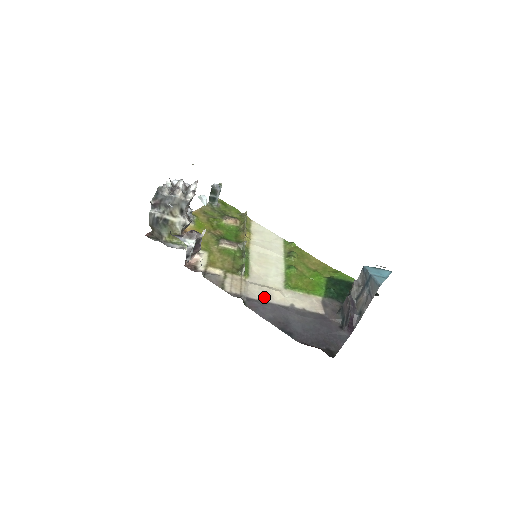
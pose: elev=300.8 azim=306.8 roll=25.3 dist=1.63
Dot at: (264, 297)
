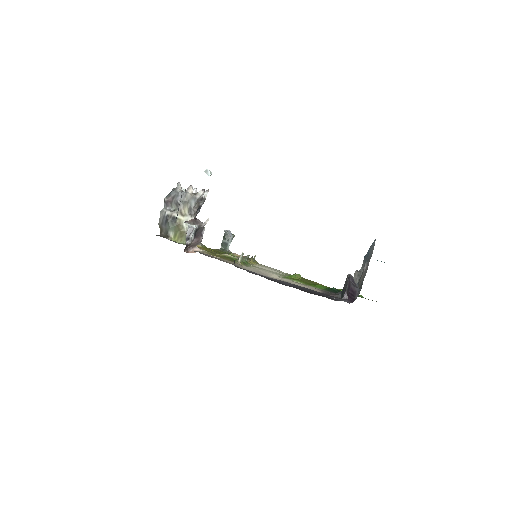
Dot at: (258, 273)
